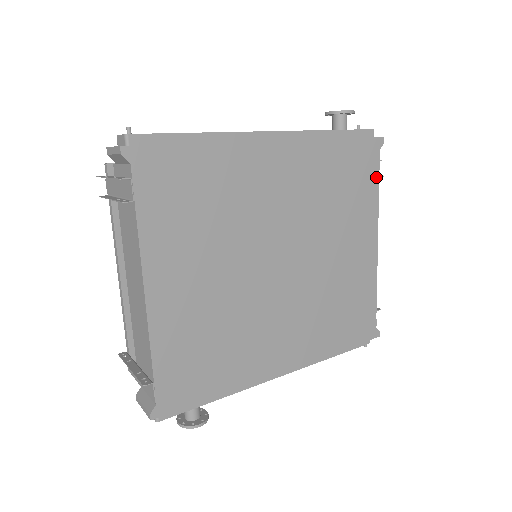
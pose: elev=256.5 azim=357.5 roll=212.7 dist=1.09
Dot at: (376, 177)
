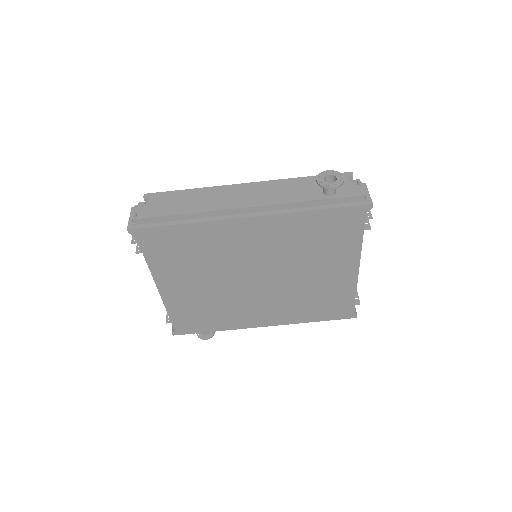
Dot at: (360, 231)
